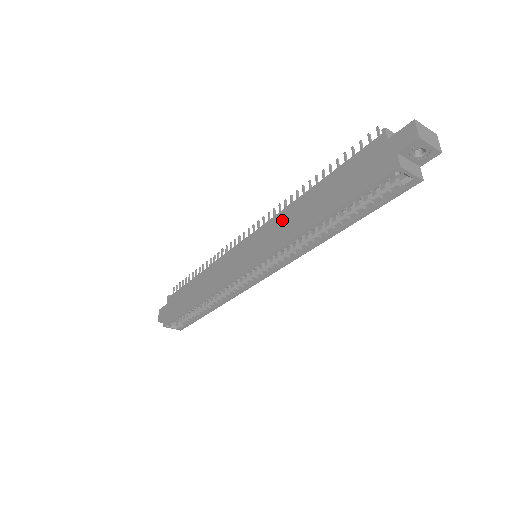
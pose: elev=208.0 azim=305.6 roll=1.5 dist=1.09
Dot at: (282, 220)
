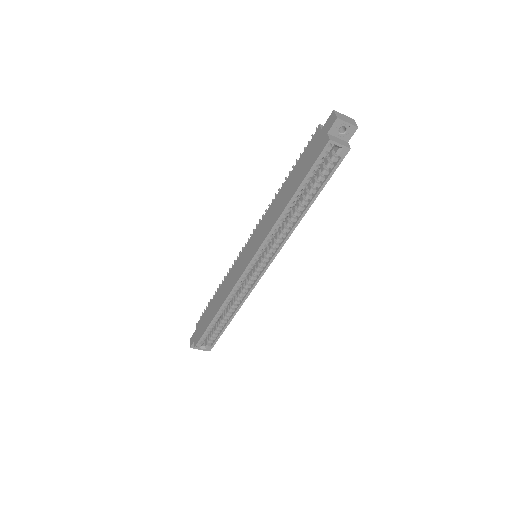
Dot at: (268, 216)
